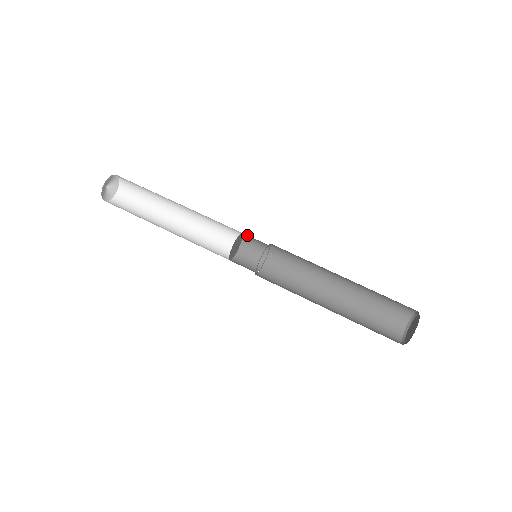
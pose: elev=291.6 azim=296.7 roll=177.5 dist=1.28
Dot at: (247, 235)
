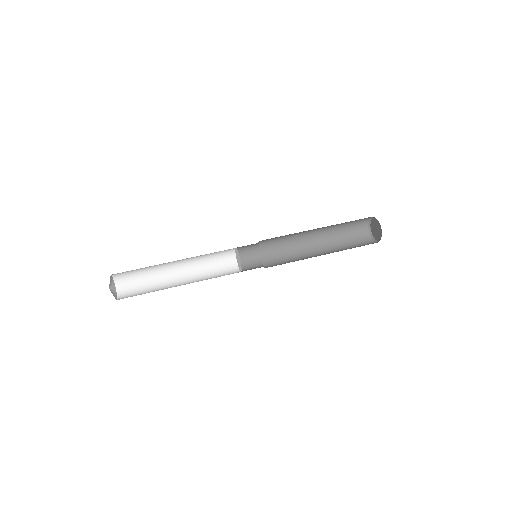
Dot at: (239, 247)
